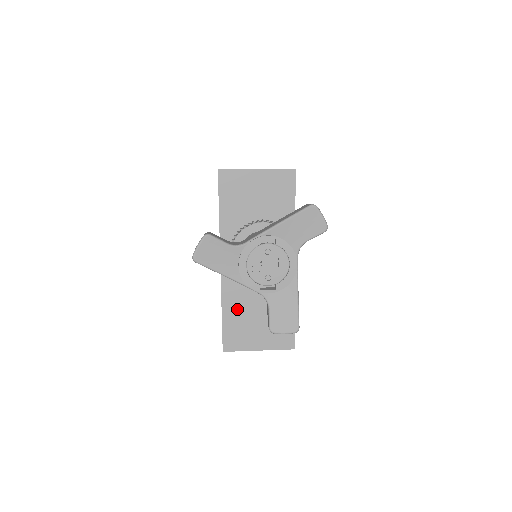
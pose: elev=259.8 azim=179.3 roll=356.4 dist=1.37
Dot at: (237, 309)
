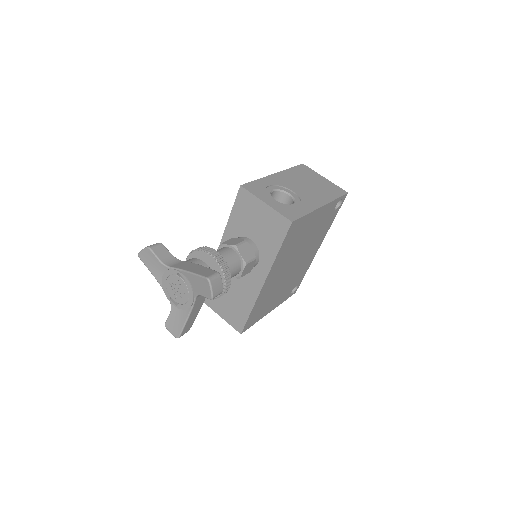
Dot at: occluded
